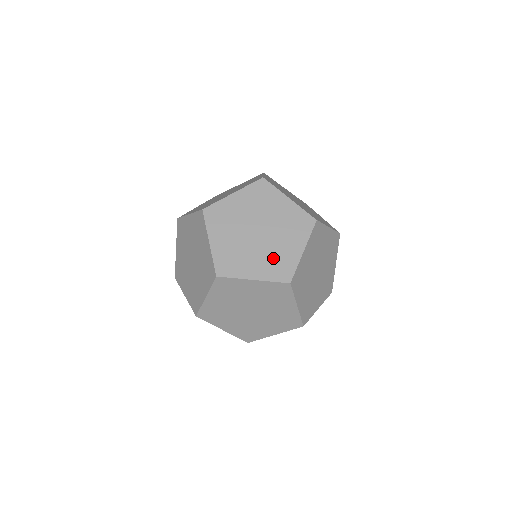
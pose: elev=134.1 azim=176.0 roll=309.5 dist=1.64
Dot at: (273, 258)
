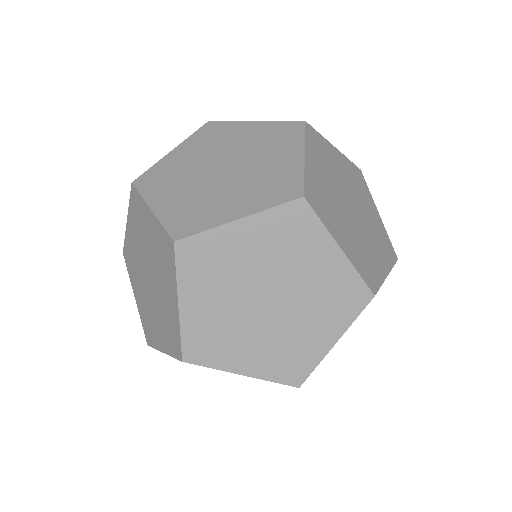
Dot at: occluded
